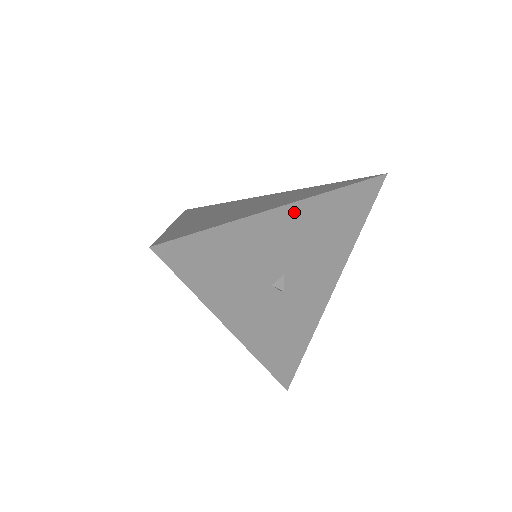
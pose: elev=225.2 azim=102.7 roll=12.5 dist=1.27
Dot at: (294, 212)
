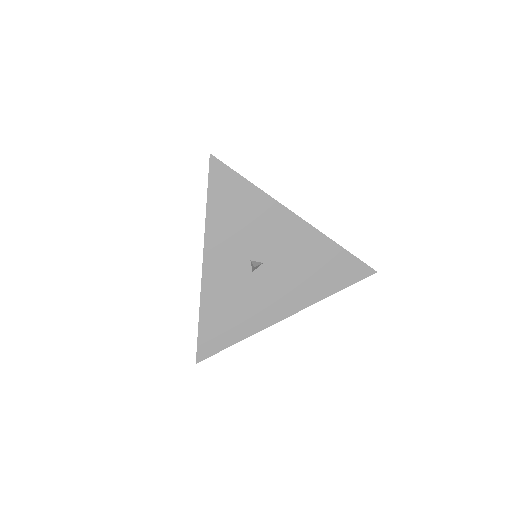
Dot at: (300, 227)
